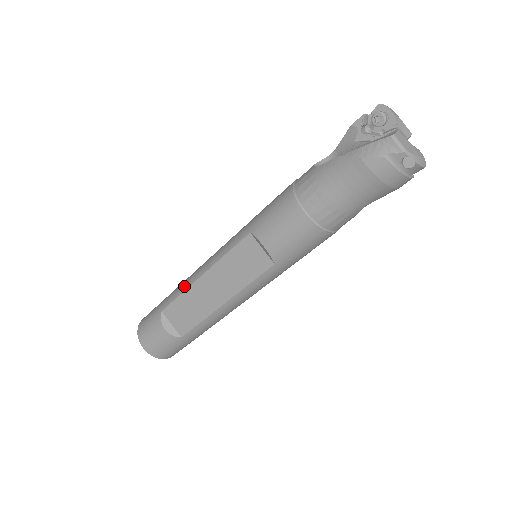
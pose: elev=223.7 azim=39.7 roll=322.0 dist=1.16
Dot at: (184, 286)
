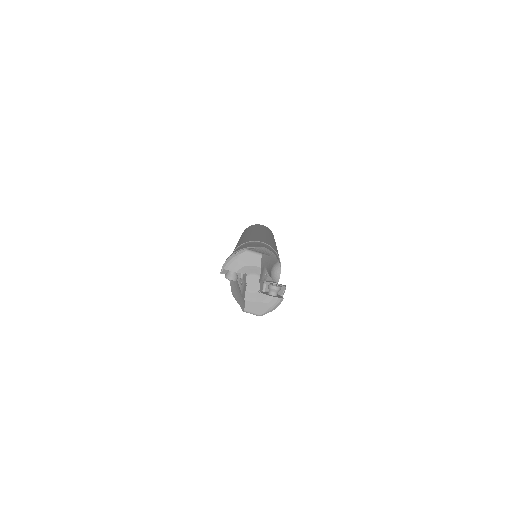
Dot at: occluded
